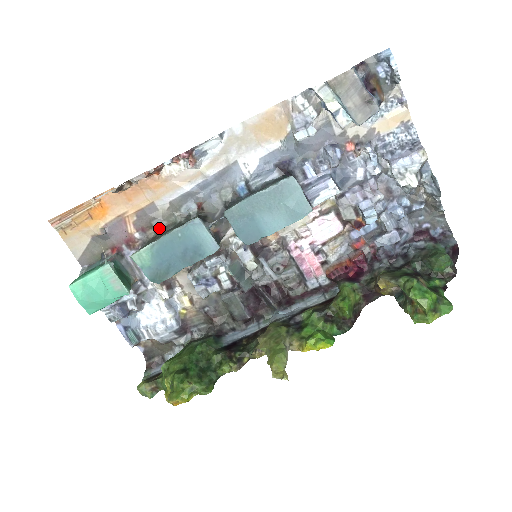
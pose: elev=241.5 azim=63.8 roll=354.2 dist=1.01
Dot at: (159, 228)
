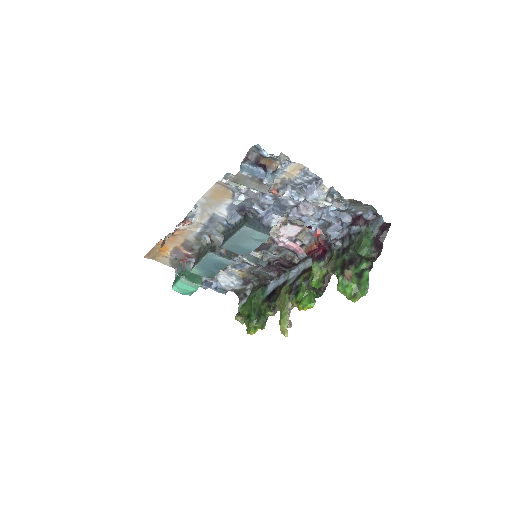
Dot at: (198, 249)
